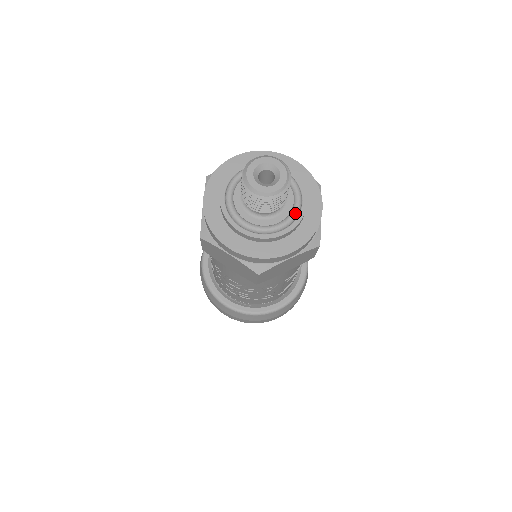
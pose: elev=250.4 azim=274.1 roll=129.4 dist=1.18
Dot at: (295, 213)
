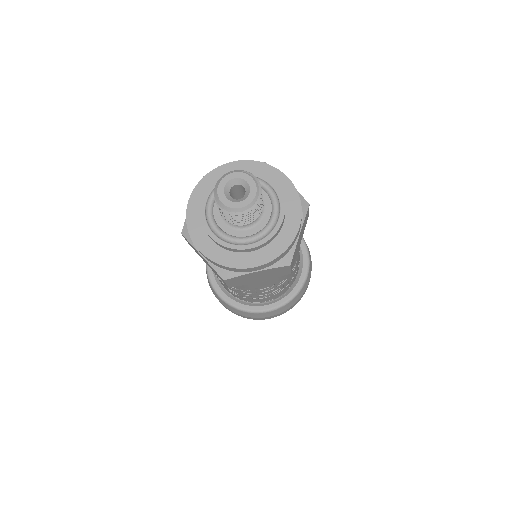
Dot at: (275, 198)
